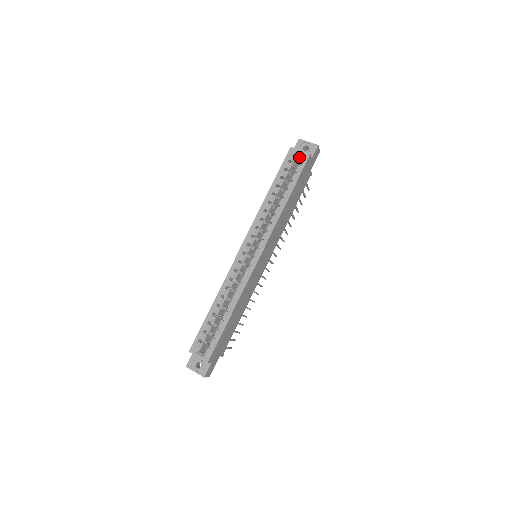
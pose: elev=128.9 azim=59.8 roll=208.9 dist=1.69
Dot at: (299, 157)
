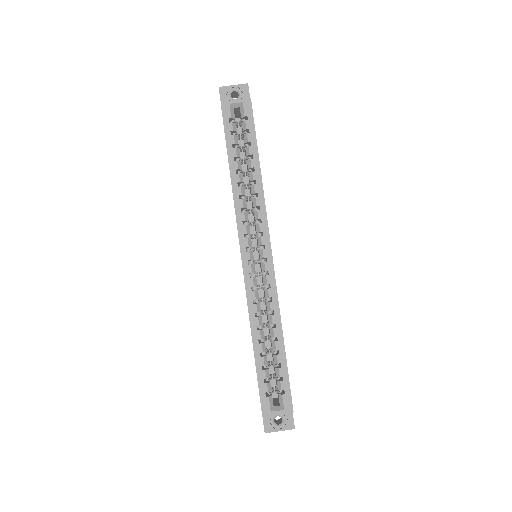
Dot at: (236, 110)
